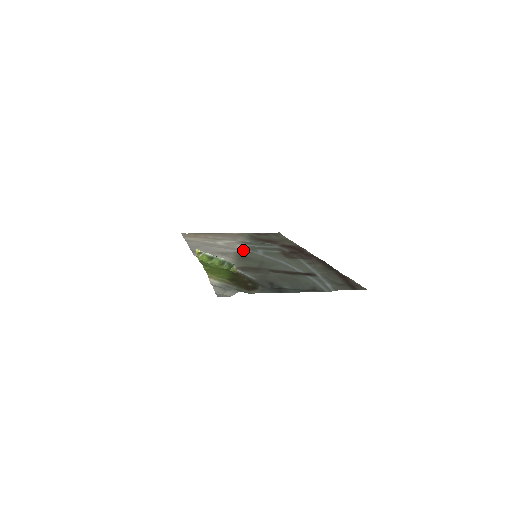
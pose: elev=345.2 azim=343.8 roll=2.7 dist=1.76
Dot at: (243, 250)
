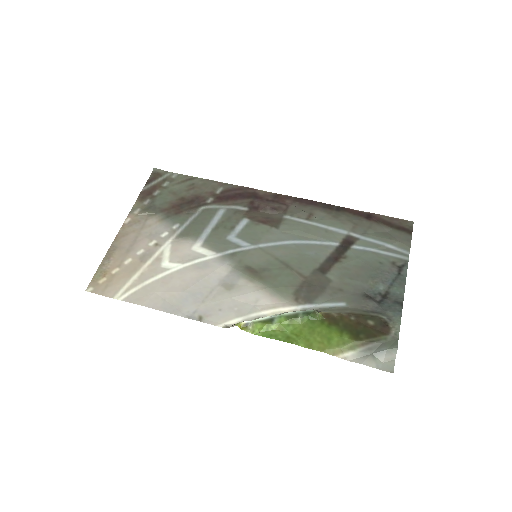
Dot at: (224, 257)
